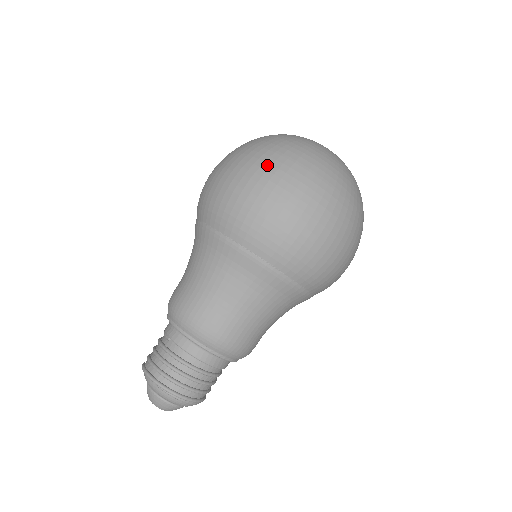
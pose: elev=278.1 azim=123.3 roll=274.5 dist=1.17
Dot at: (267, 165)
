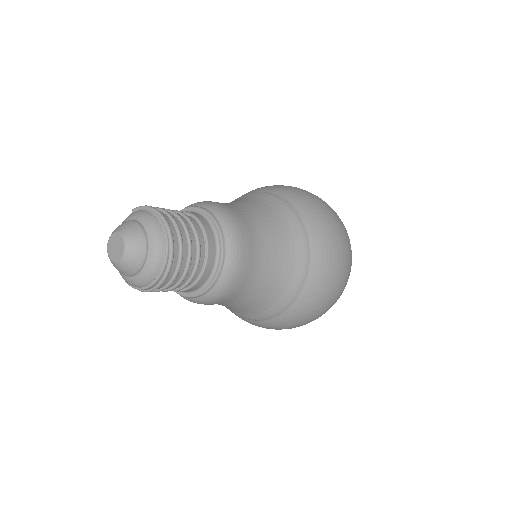
Dot at: occluded
